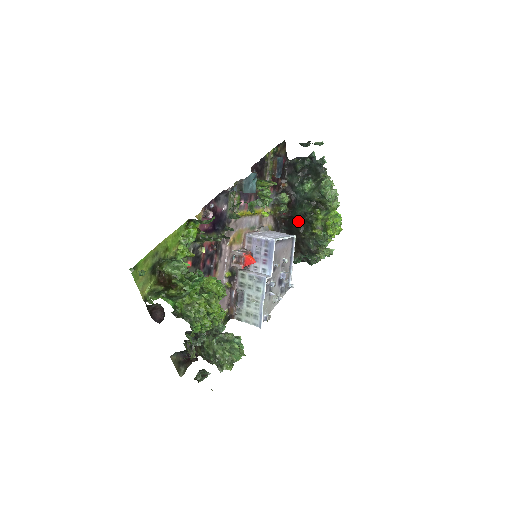
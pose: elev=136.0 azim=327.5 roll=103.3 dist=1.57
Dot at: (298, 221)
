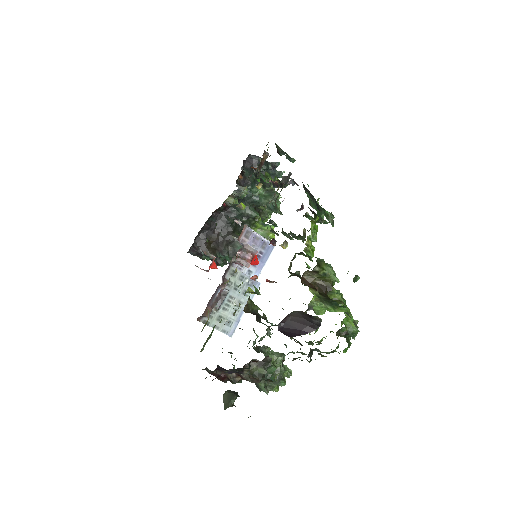
Dot at: occluded
